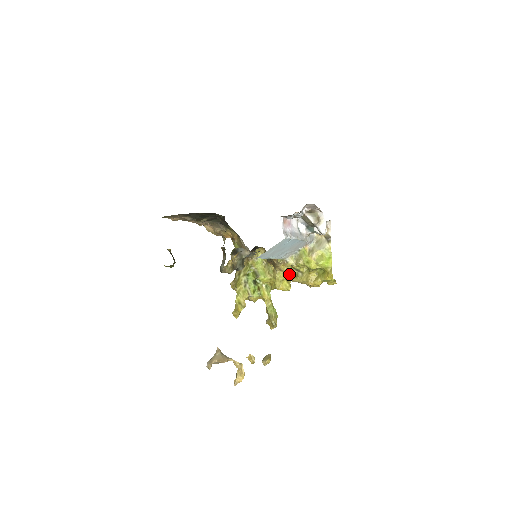
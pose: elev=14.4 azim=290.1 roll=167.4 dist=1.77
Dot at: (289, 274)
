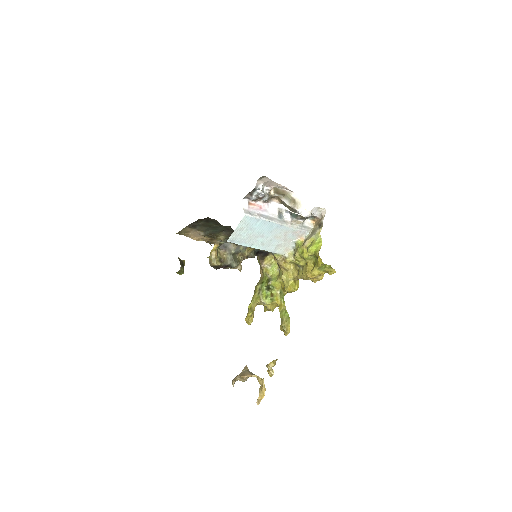
Dot at: (293, 272)
